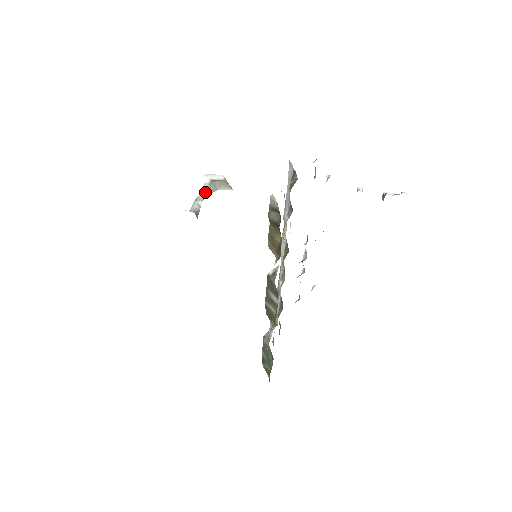
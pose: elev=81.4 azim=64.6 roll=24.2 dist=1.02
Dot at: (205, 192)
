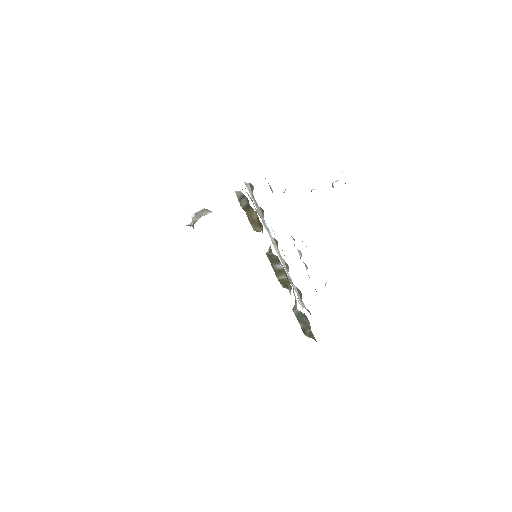
Dot at: (194, 220)
